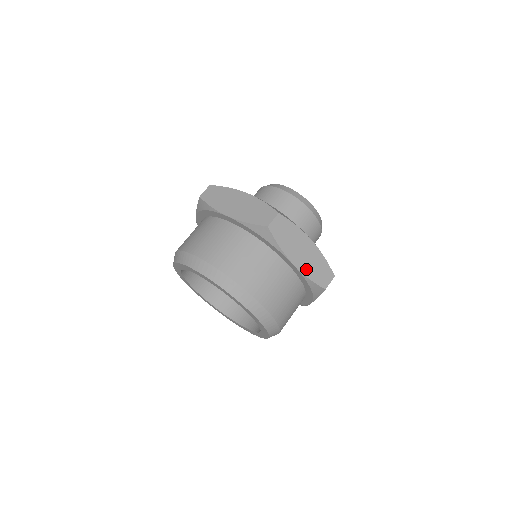
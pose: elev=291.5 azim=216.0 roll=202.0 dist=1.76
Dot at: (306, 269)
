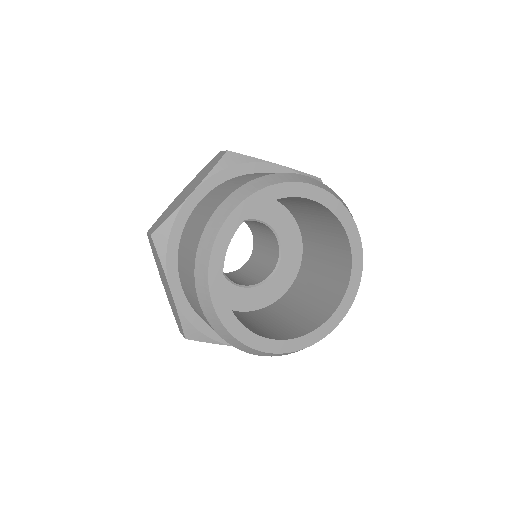
Dot at: occluded
